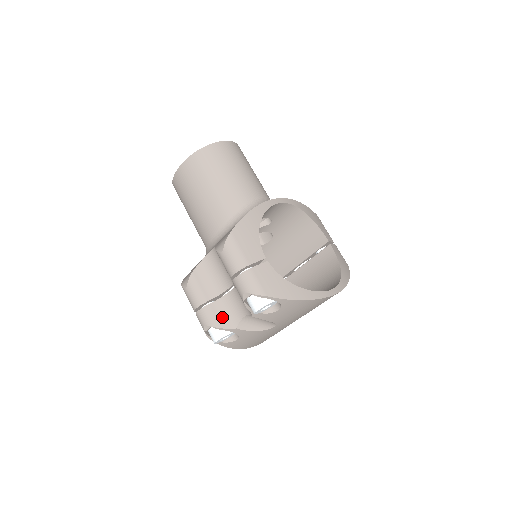
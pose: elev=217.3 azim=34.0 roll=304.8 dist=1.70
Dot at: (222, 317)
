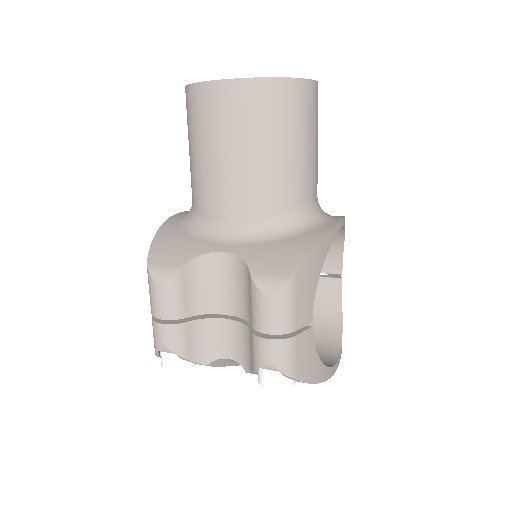
Dot at: (195, 345)
